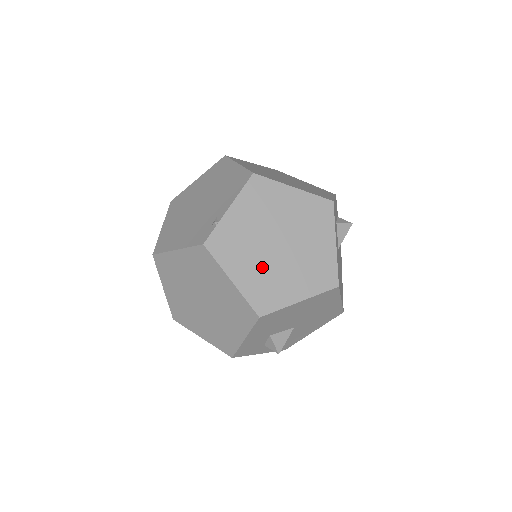
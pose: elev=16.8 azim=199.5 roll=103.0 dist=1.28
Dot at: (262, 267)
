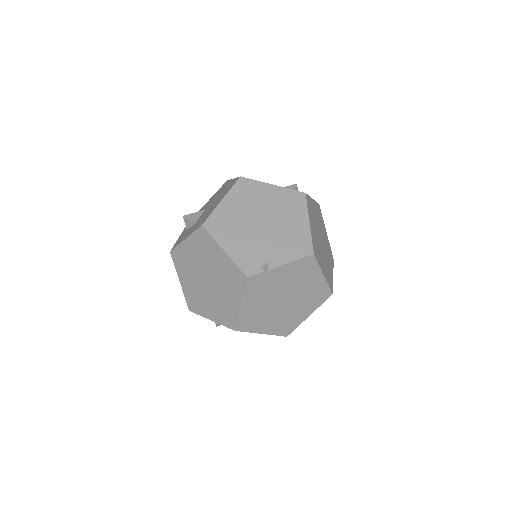
Dot at: (263, 307)
